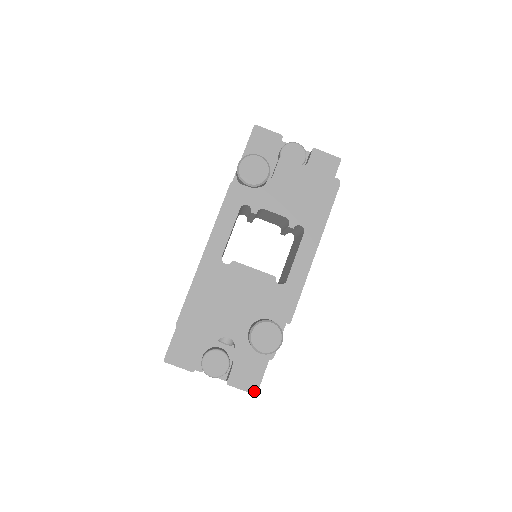
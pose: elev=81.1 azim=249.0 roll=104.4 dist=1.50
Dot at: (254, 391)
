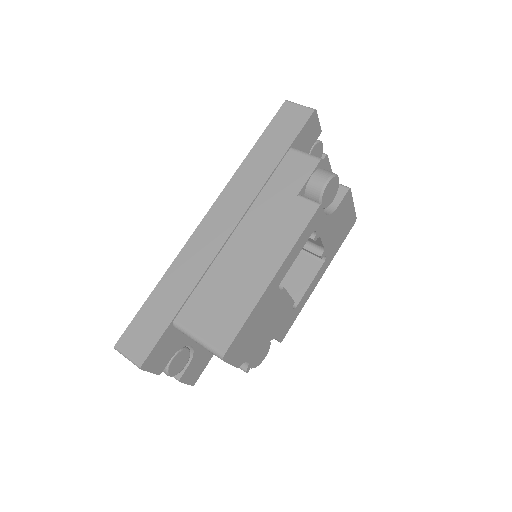
Dot at: (194, 383)
